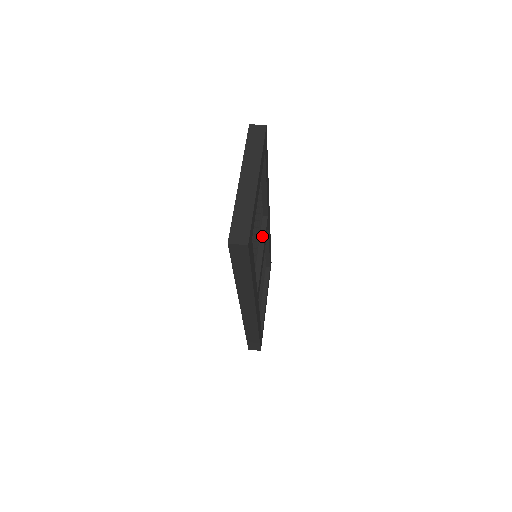
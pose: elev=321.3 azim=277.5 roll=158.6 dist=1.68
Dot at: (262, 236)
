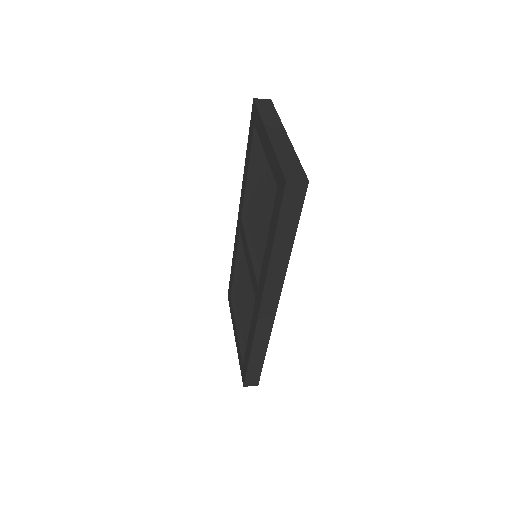
Dot at: occluded
